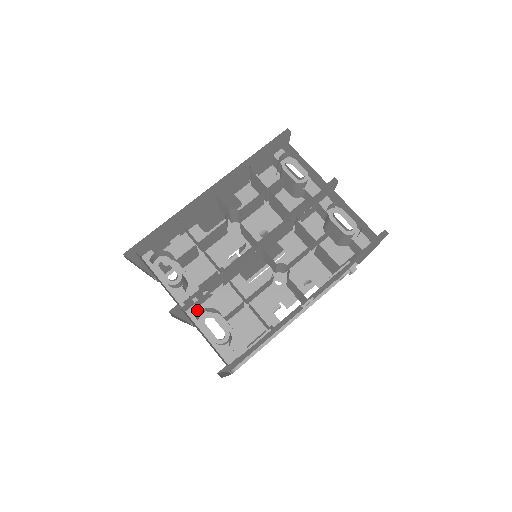
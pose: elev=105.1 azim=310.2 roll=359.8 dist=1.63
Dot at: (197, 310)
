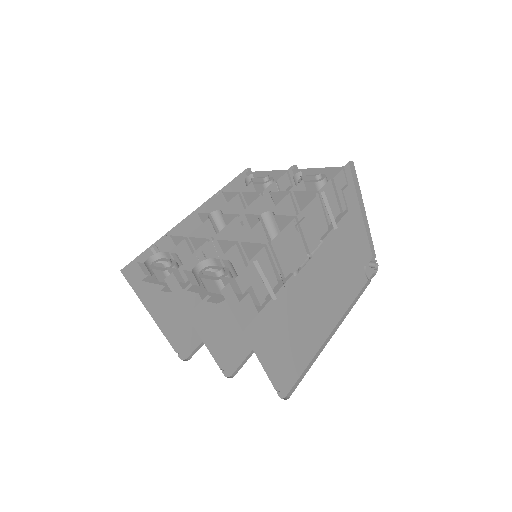
Dot at: occluded
